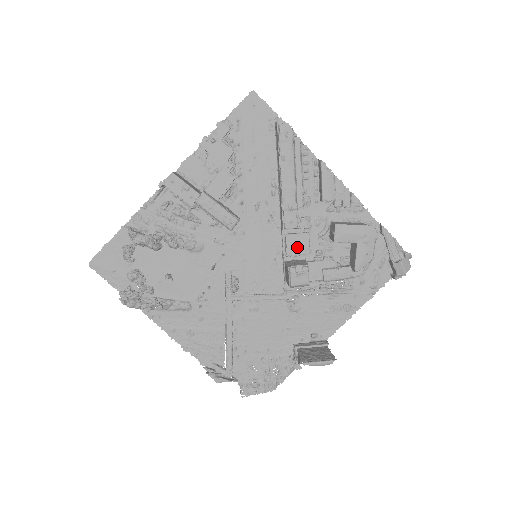
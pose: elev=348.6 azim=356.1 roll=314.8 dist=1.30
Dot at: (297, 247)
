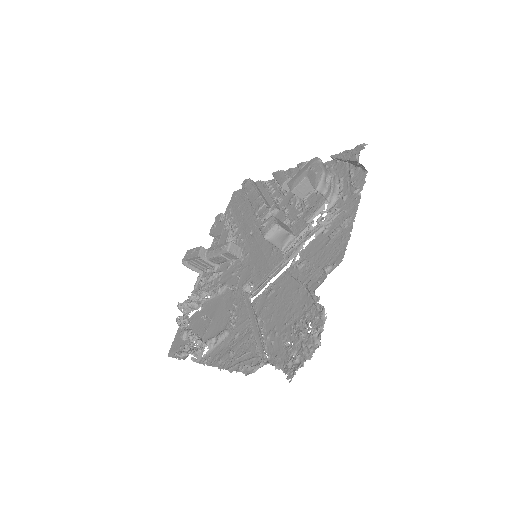
Dot at: occluded
